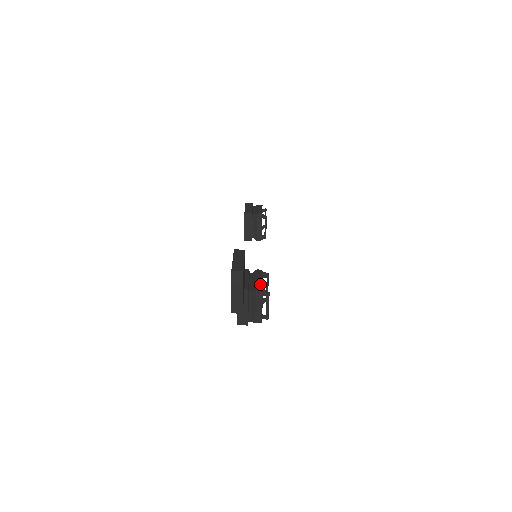
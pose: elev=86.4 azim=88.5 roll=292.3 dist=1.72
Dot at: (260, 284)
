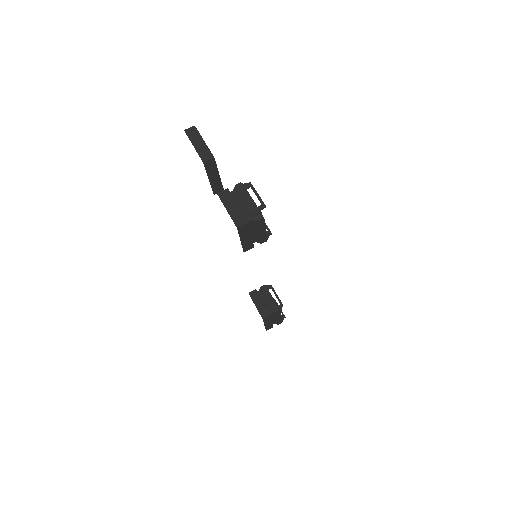
Dot at: occluded
